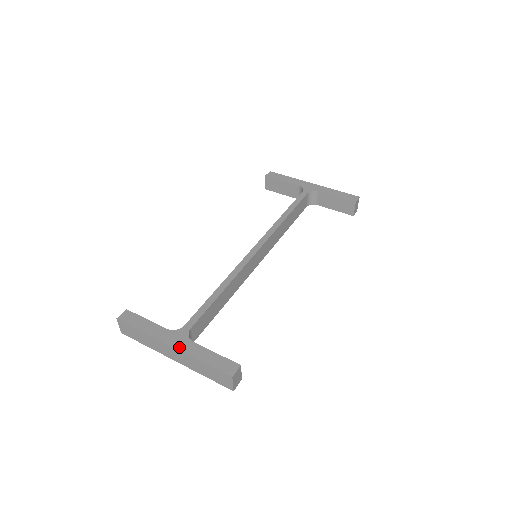
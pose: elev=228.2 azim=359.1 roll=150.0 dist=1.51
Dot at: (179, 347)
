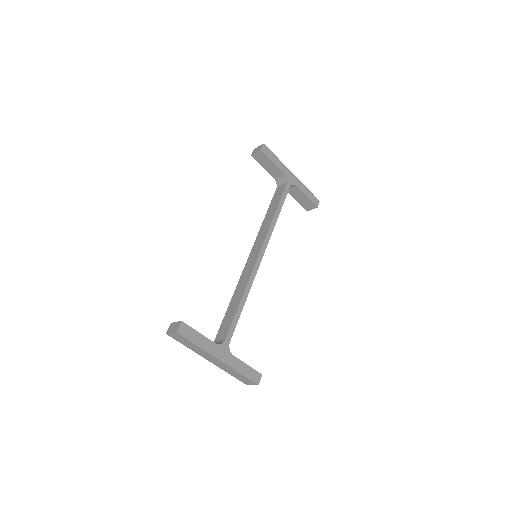
Dot at: (226, 361)
